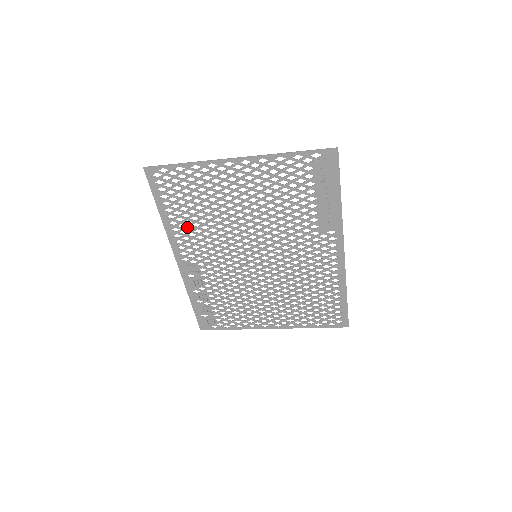
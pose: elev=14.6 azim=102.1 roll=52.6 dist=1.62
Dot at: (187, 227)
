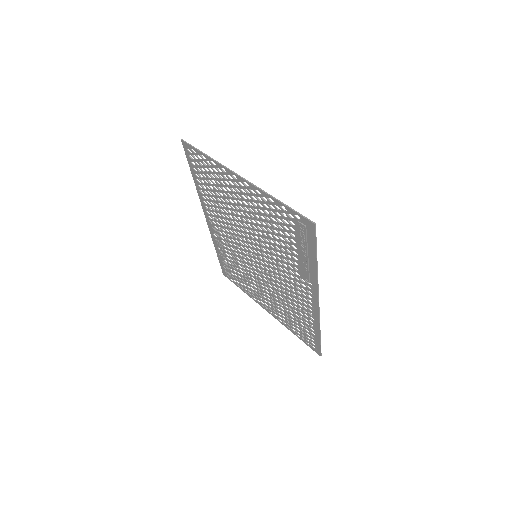
Dot at: (211, 201)
